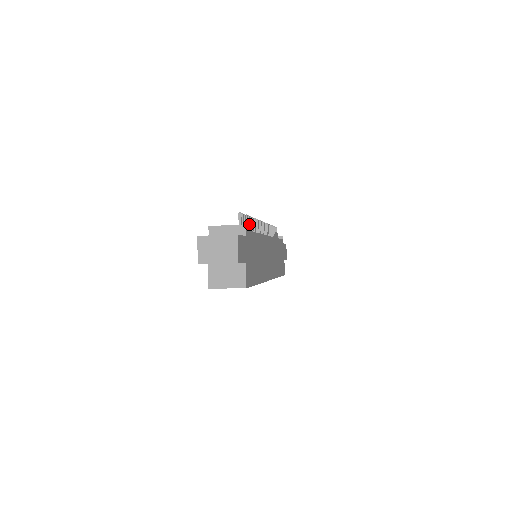
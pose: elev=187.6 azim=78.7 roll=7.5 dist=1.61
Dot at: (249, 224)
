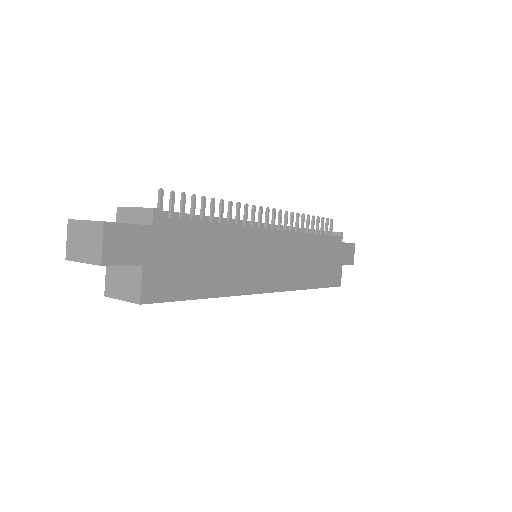
Dot at: (202, 209)
